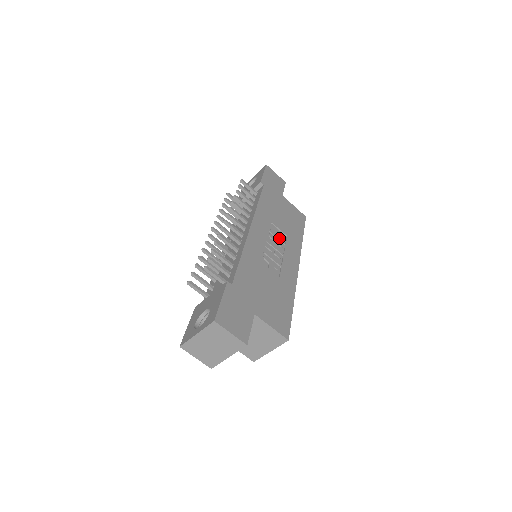
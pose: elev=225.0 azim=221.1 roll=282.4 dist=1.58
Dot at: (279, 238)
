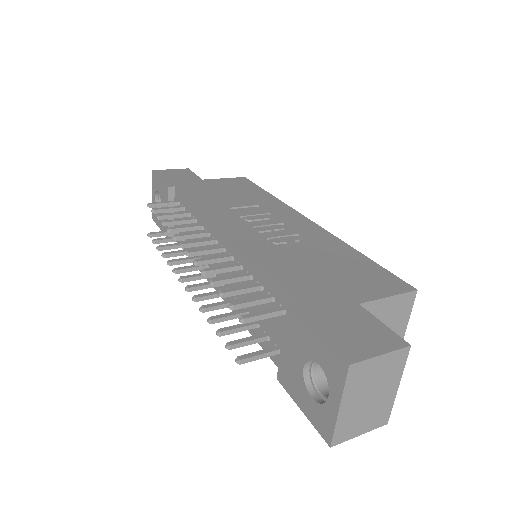
Dot at: (256, 213)
